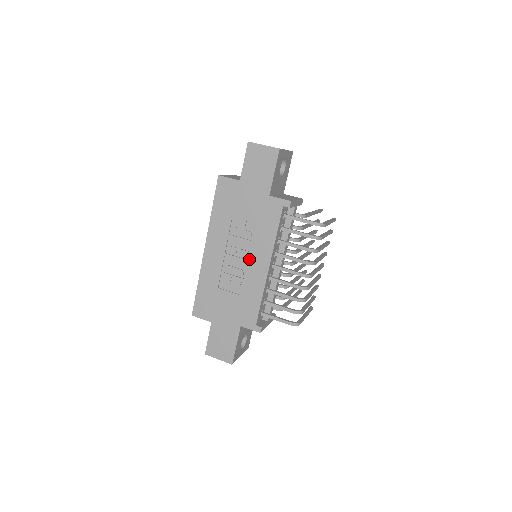
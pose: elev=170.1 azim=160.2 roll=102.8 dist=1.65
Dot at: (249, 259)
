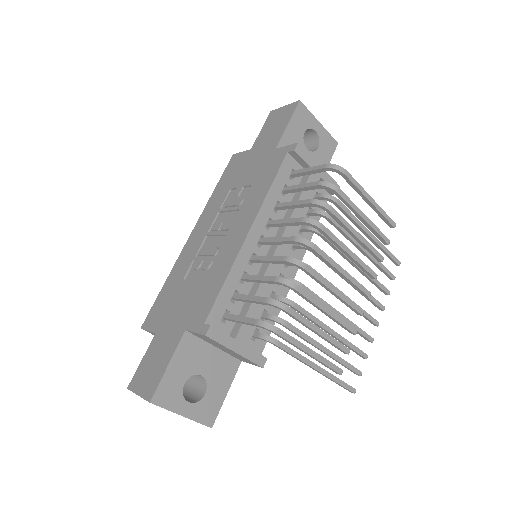
Dot at: (230, 229)
